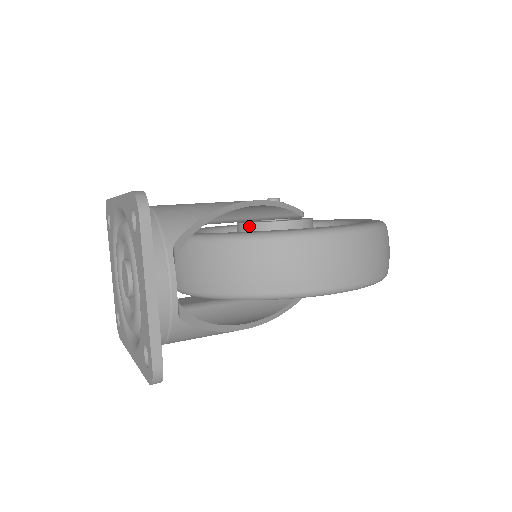
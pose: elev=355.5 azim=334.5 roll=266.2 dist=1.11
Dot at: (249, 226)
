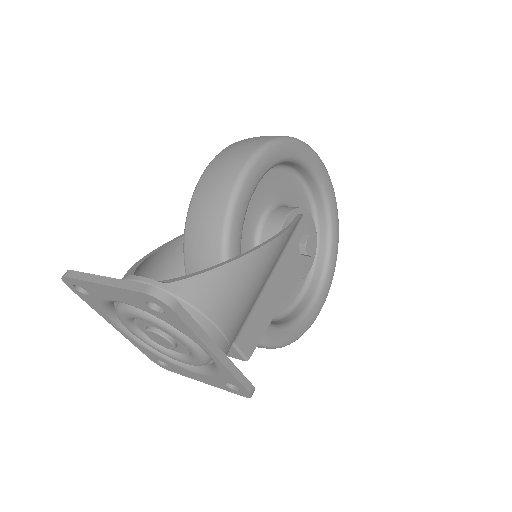
Dot at: occluded
